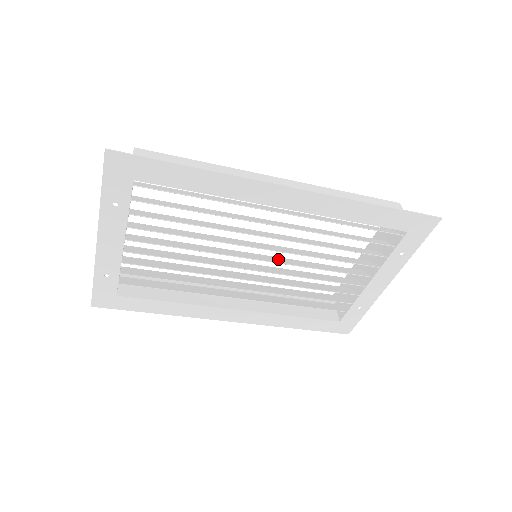
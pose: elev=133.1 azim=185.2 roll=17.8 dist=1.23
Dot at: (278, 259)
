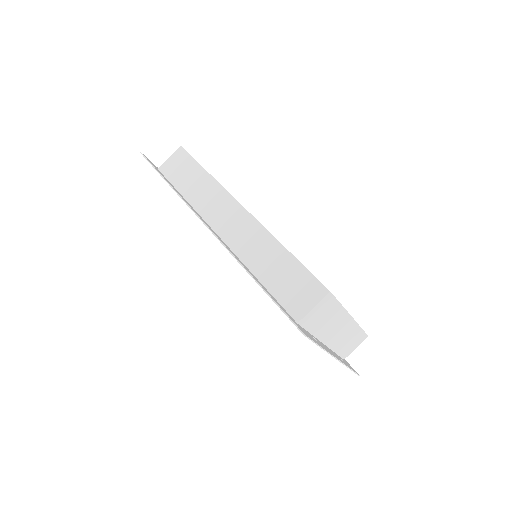
Dot at: occluded
